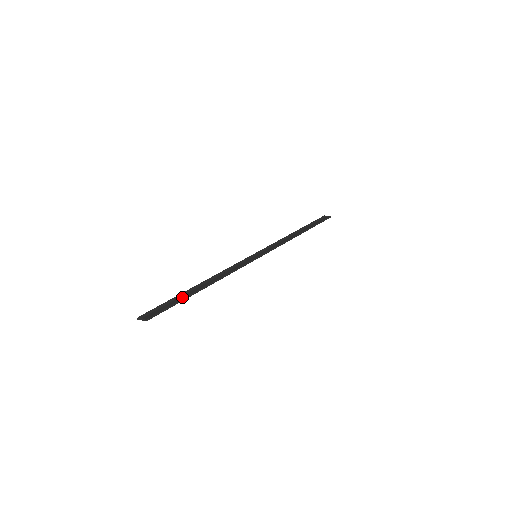
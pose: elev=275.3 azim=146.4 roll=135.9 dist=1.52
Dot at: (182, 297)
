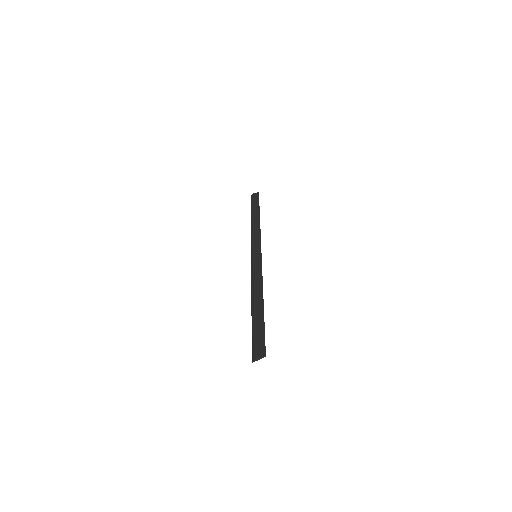
Dot at: (259, 322)
